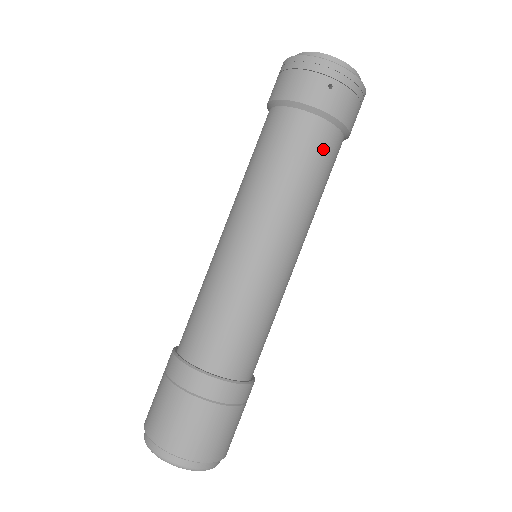
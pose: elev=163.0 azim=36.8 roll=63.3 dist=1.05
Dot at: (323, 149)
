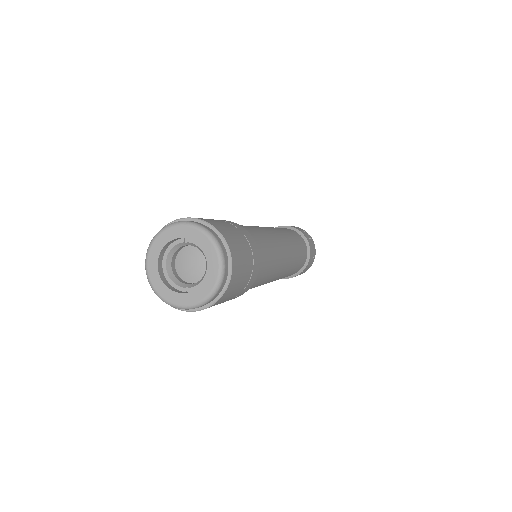
Dot at: (303, 250)
